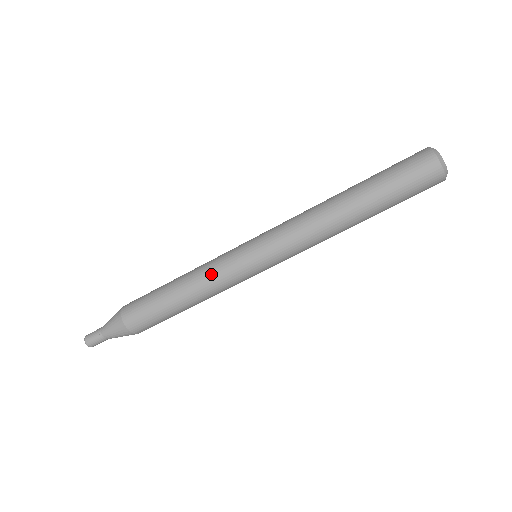
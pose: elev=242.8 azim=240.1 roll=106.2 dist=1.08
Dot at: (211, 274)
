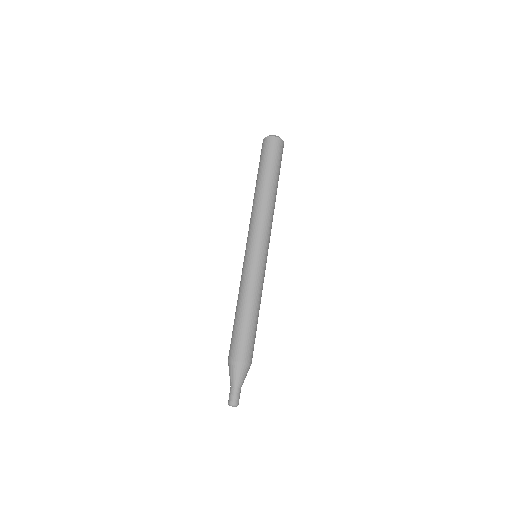
Dot at: (245, 283)
